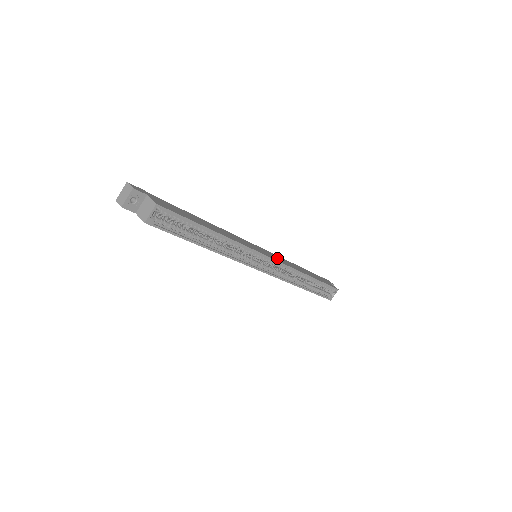
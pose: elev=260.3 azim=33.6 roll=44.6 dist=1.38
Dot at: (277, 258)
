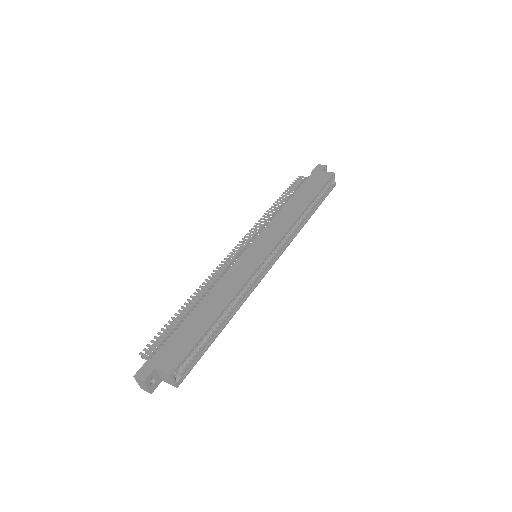
Dot at: (271, 236)
